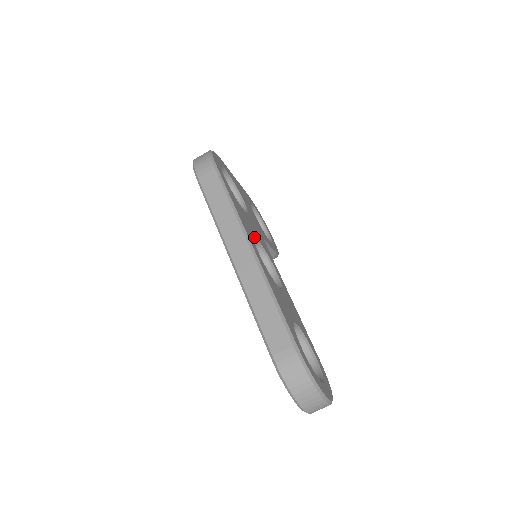
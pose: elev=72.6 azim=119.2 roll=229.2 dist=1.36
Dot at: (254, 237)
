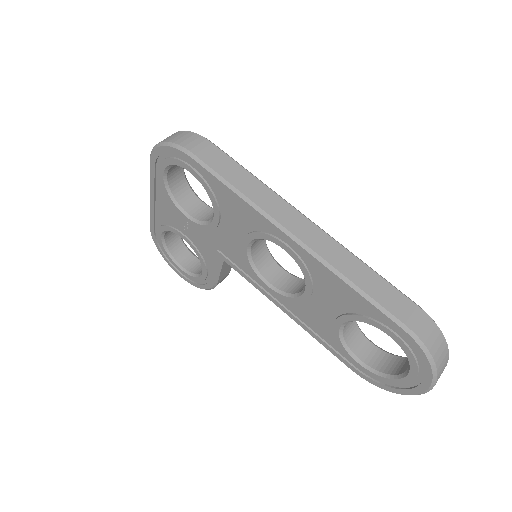
Dot at: occluded
